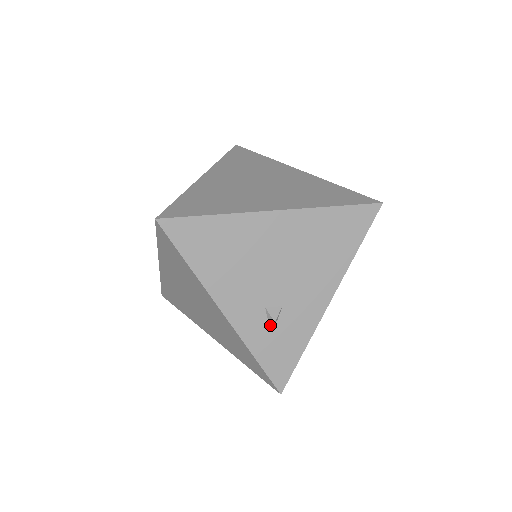
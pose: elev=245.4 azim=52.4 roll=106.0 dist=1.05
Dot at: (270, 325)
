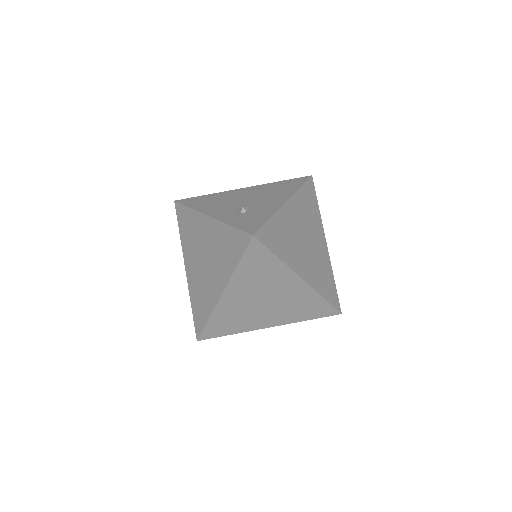
Dot at: (242, 214)
